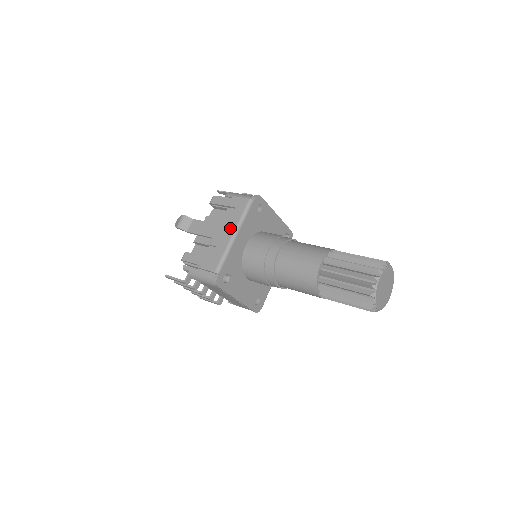
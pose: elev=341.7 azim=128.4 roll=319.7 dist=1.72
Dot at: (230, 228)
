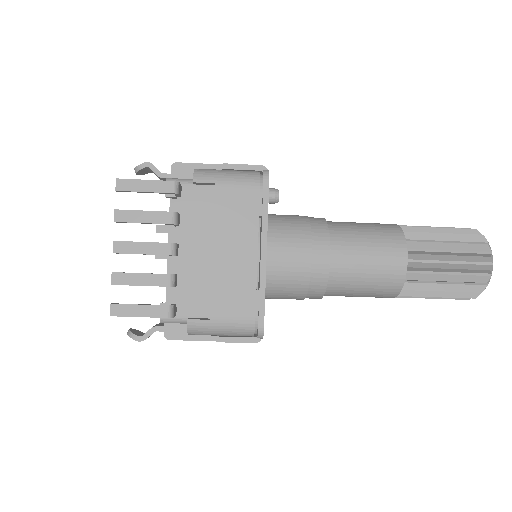
Dot at: occluded
